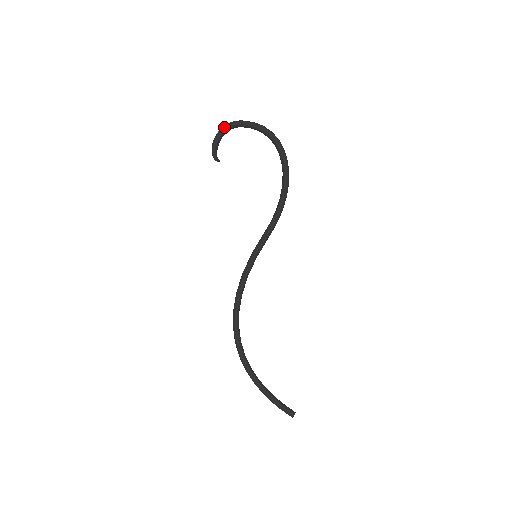
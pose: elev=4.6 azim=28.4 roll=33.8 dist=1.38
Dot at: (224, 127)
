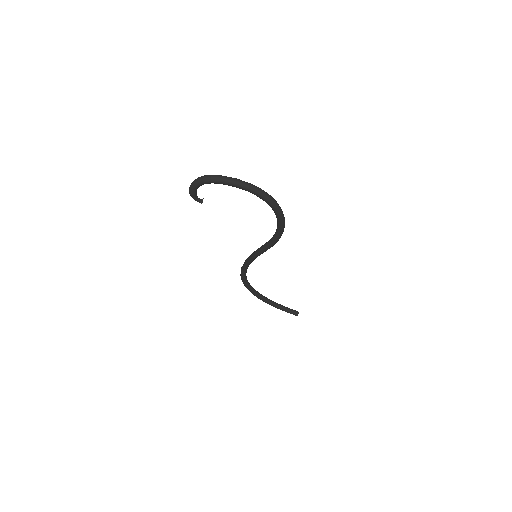
Dot at: (199, 183)
